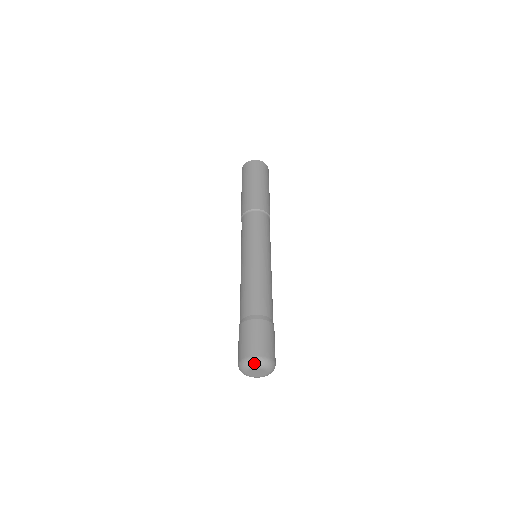
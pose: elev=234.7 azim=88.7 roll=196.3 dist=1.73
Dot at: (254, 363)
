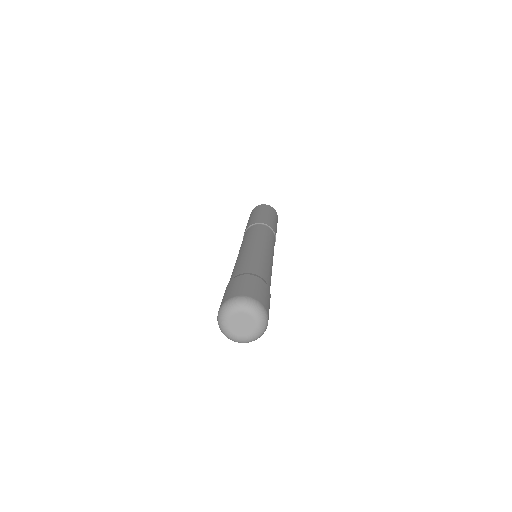
Dot at: (251, 304)
